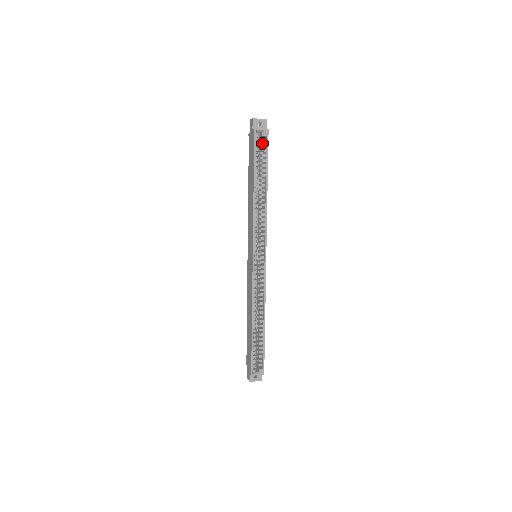
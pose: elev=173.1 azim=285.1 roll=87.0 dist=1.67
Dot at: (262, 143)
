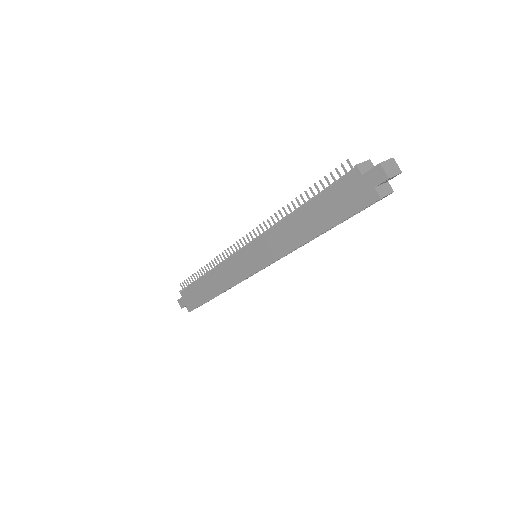
Dot at: occluded
